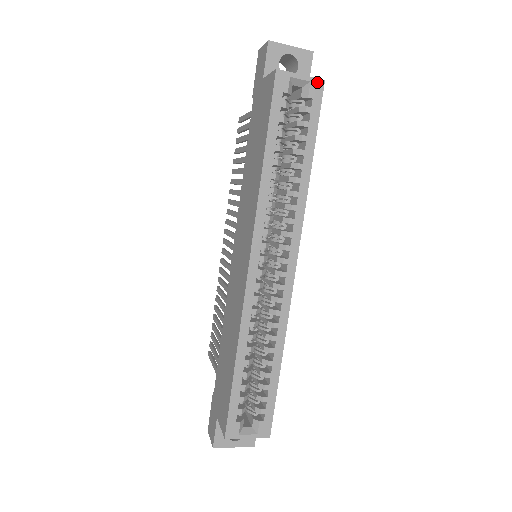
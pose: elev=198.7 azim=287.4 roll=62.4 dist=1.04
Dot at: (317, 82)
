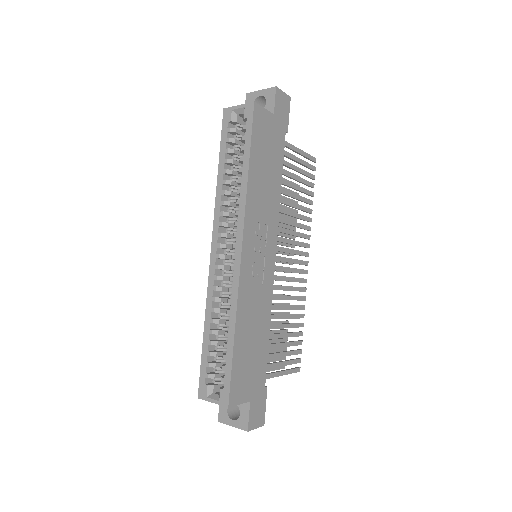
Dot at: (249, 106)
